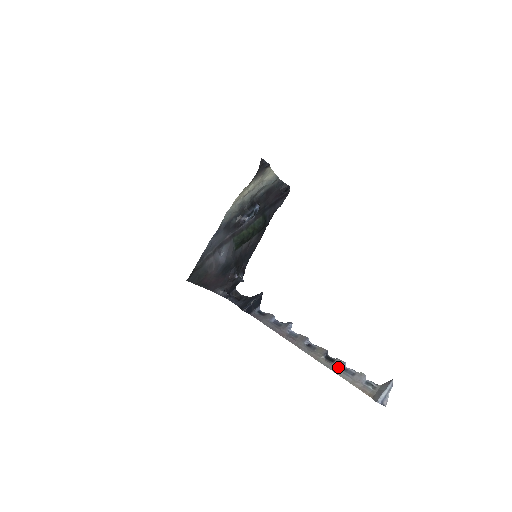
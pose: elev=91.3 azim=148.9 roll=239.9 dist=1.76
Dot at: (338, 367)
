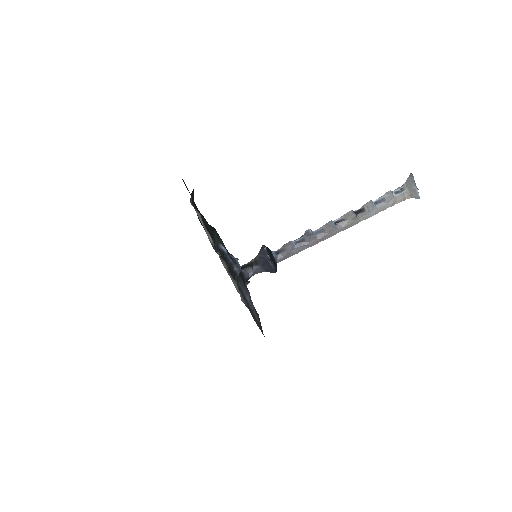
Dot at: (372, 210)
